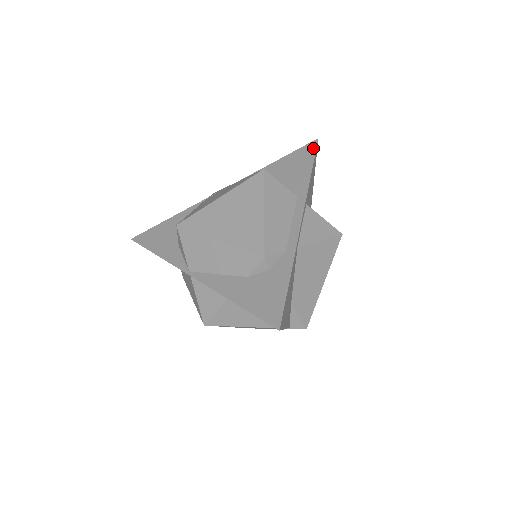
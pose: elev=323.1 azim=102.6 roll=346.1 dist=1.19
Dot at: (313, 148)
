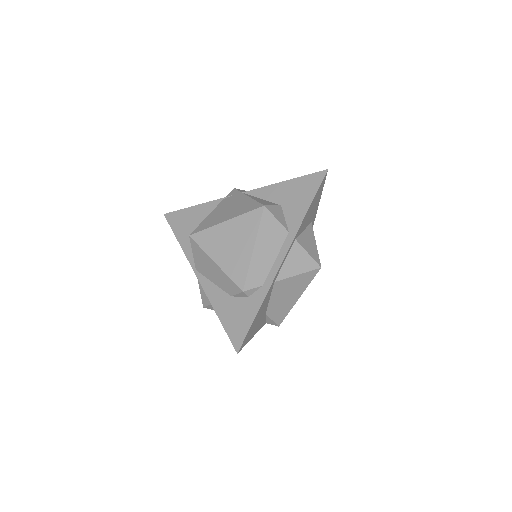
Dot at: (320, 180)
